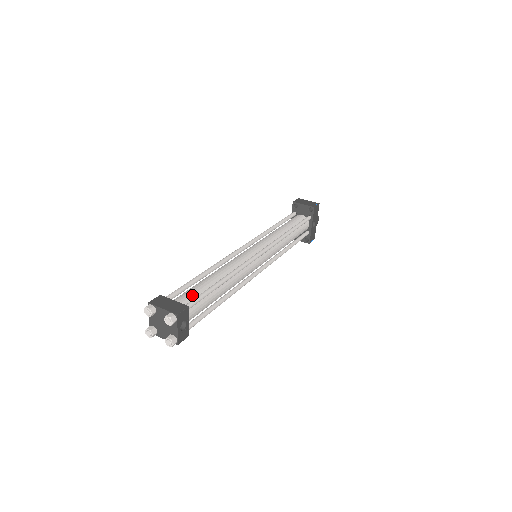
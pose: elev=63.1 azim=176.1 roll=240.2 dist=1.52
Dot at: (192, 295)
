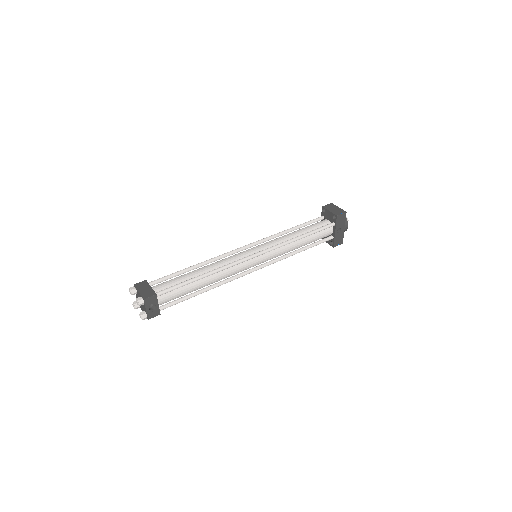
Dot at: (170, 284)
